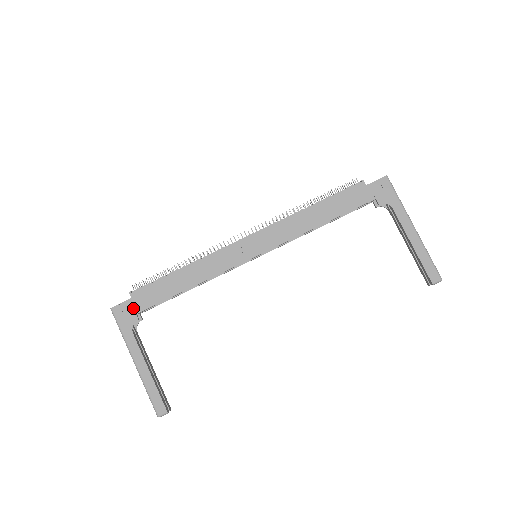
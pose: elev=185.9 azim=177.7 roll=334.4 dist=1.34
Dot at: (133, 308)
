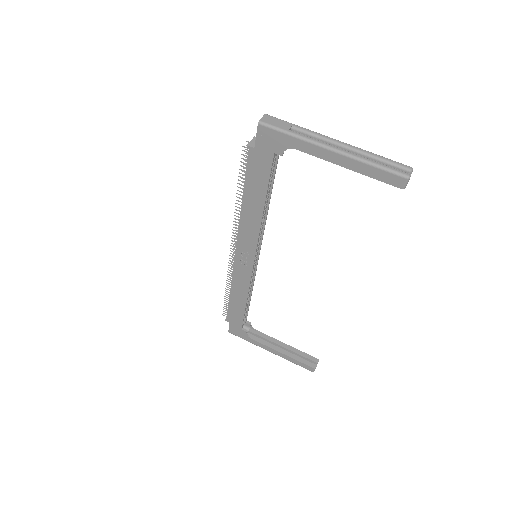
Dot at: (236, 327)
